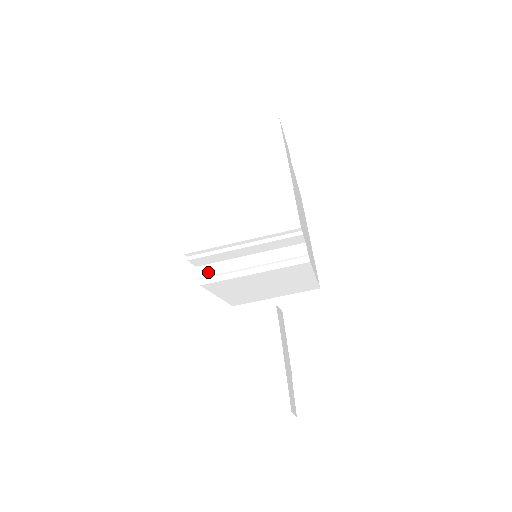
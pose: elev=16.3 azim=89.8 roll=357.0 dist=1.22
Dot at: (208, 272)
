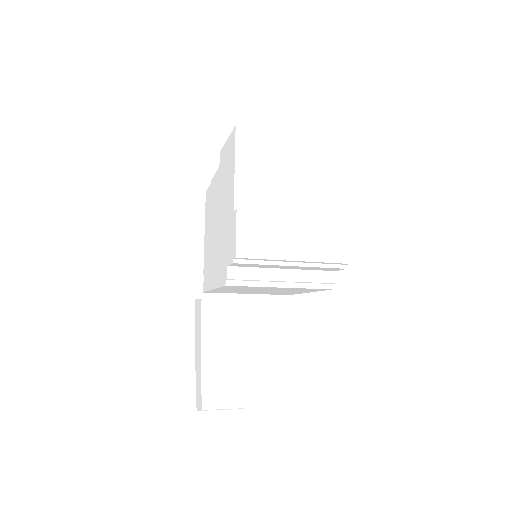
Dot at: (239, 275)
